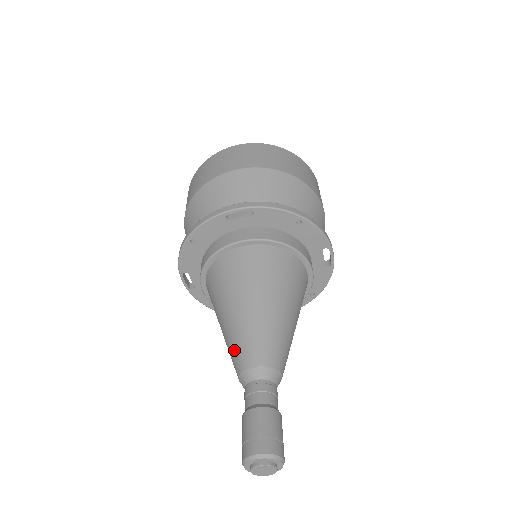
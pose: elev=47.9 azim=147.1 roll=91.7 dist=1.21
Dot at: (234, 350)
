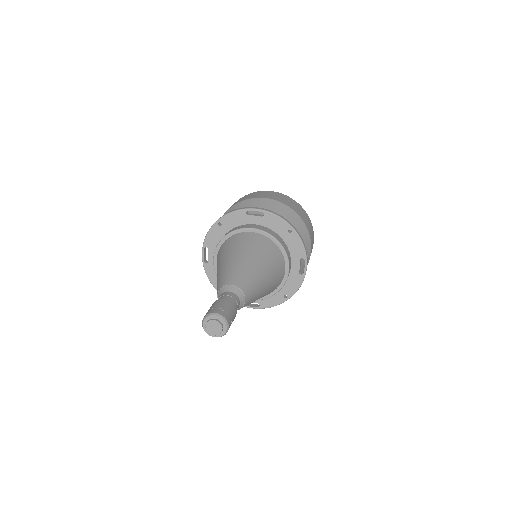
Dot at: (221, 278)
